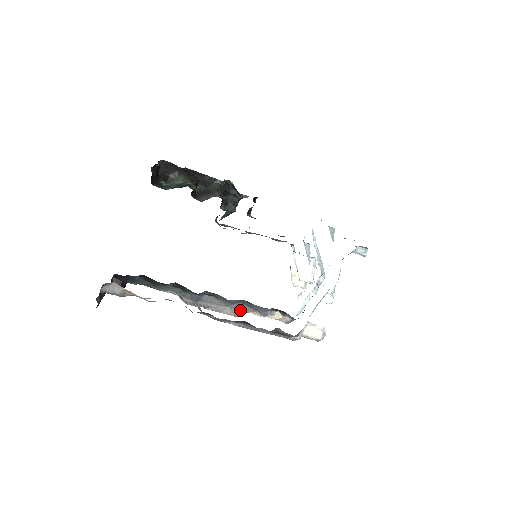
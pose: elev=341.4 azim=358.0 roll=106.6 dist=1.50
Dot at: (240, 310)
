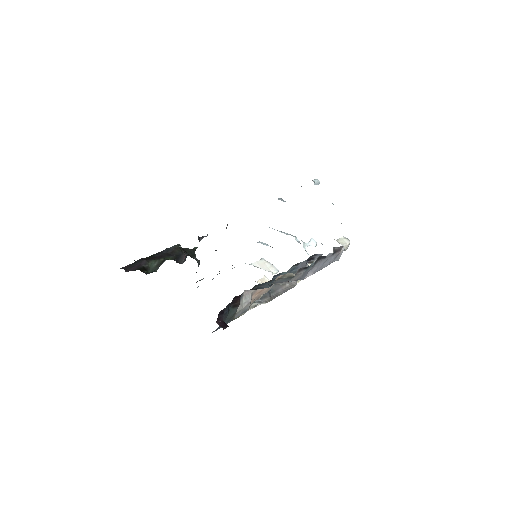
Dot at: (293, 281)
